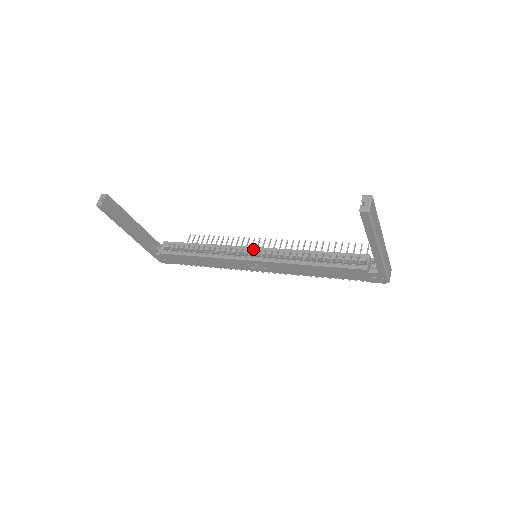
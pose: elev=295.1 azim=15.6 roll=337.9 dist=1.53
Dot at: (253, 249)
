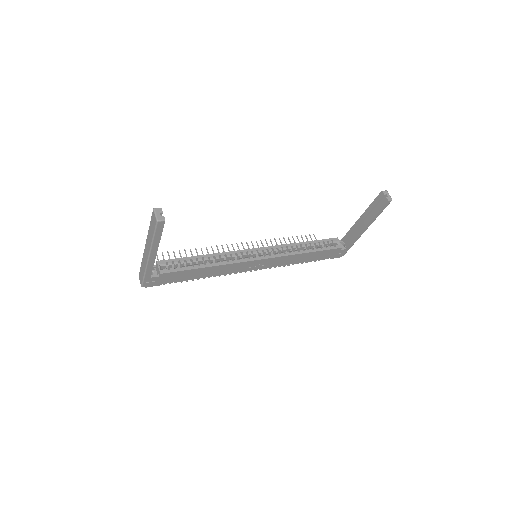
Dot at: (256, 250)
